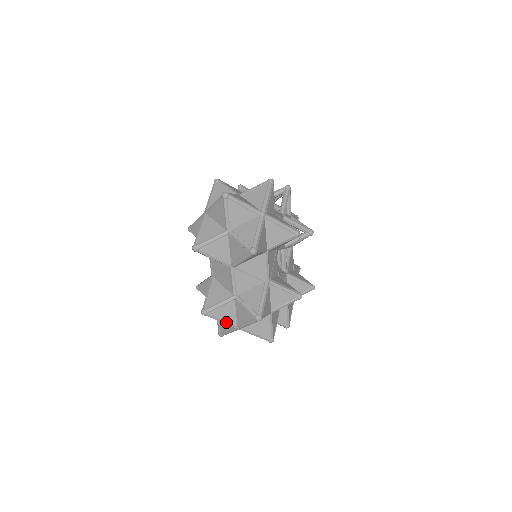
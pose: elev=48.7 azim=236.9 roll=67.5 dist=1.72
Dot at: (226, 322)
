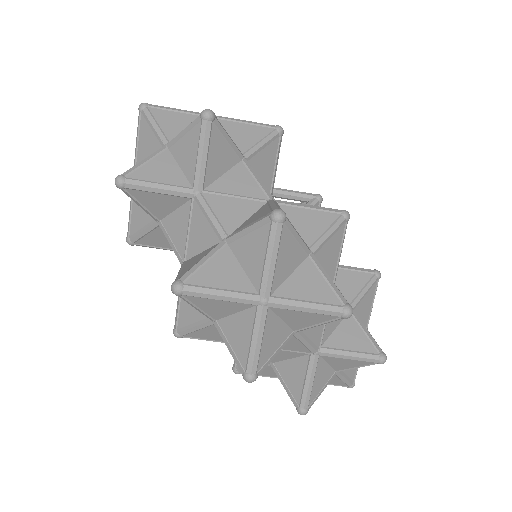
Dot at: (231, 292)
